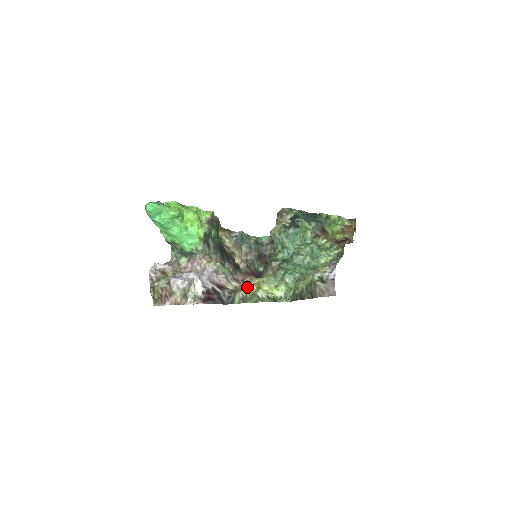
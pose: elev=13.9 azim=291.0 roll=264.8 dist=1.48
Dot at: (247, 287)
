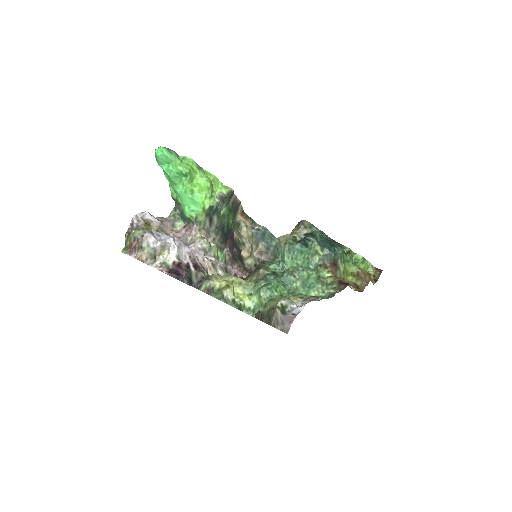
Dot at: (219, 280)
